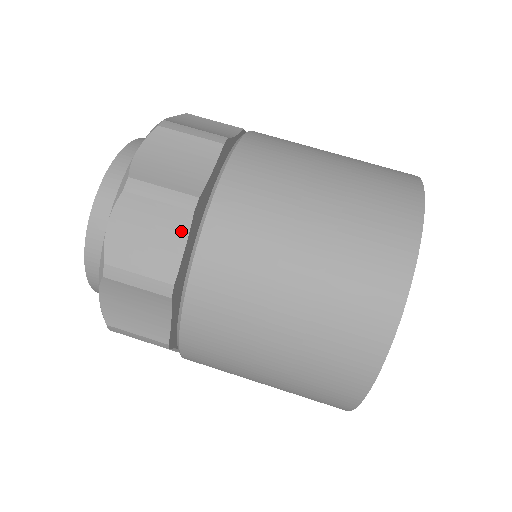
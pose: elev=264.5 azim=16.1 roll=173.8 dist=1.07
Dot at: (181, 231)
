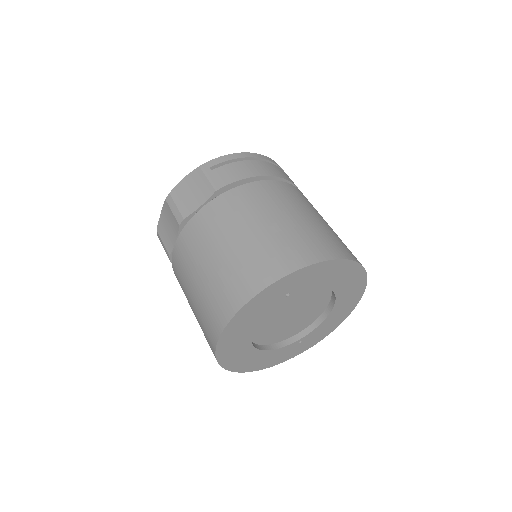
Dot at: occluded
